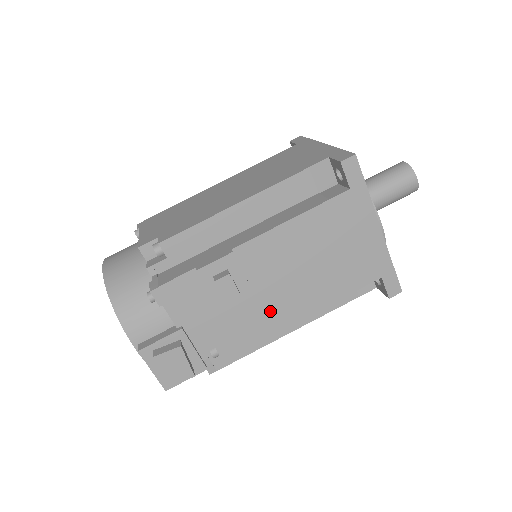
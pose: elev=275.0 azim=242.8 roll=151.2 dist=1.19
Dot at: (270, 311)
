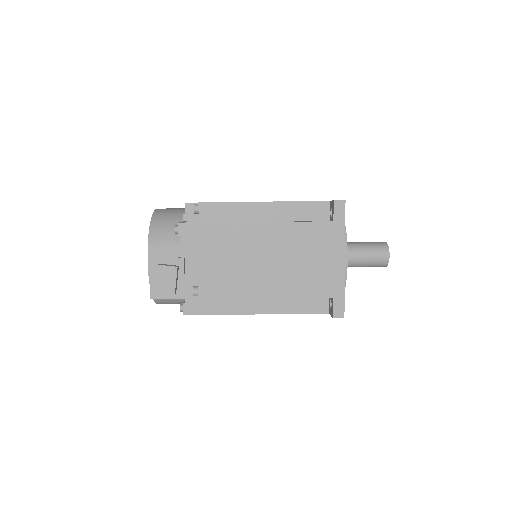
Dot at: (246, 280)
